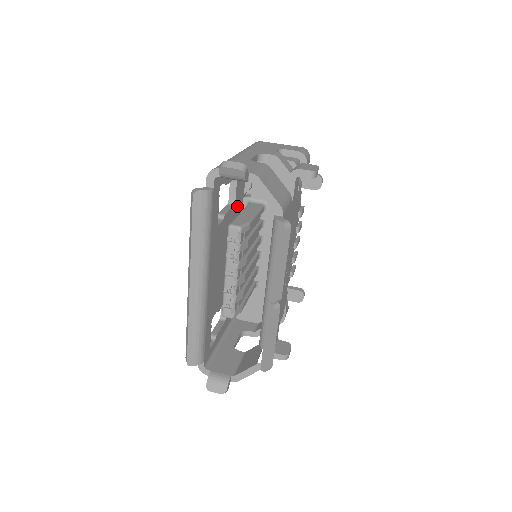
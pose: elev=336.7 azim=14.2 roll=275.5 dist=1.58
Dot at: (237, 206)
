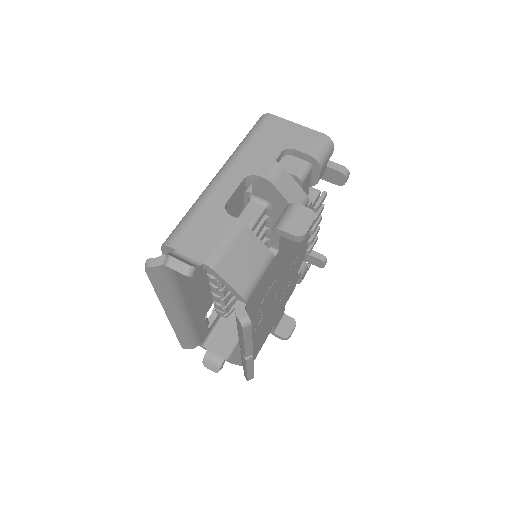
Dot at: (231, 210)
